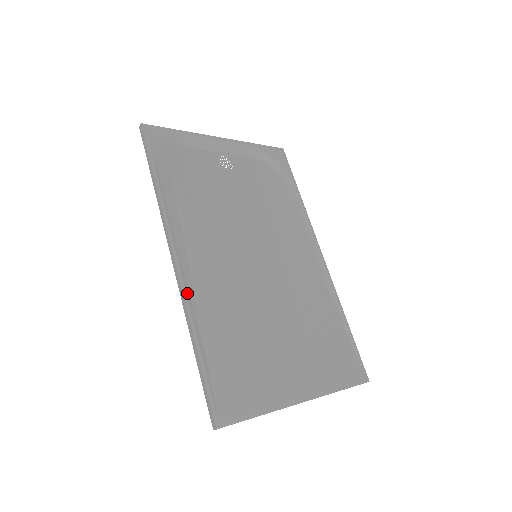
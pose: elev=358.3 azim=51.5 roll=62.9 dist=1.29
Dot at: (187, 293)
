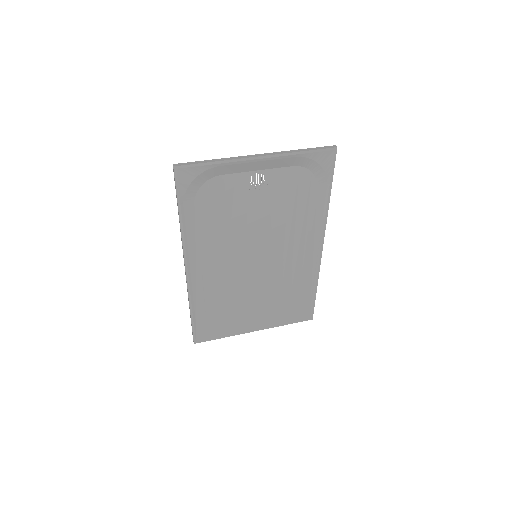
Dot at: (190, 289)
